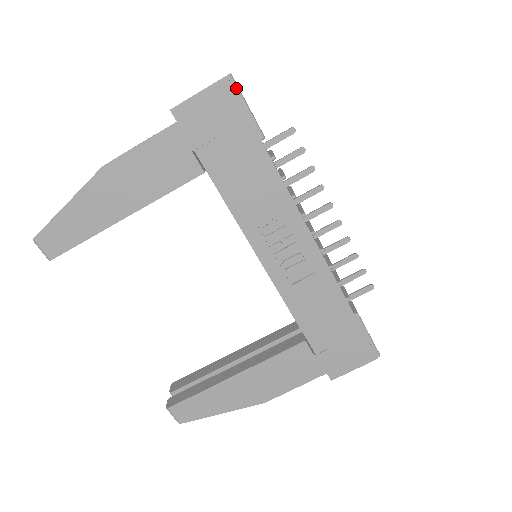
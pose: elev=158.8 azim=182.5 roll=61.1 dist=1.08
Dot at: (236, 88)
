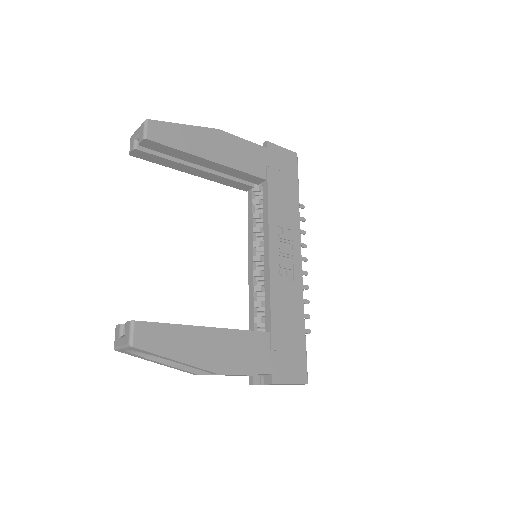
Dot at: (297, 161)
